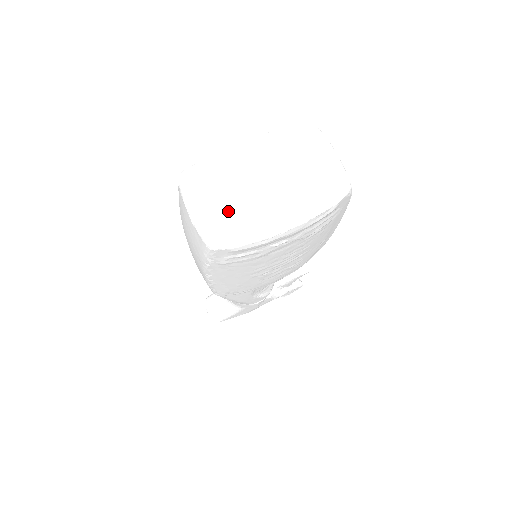
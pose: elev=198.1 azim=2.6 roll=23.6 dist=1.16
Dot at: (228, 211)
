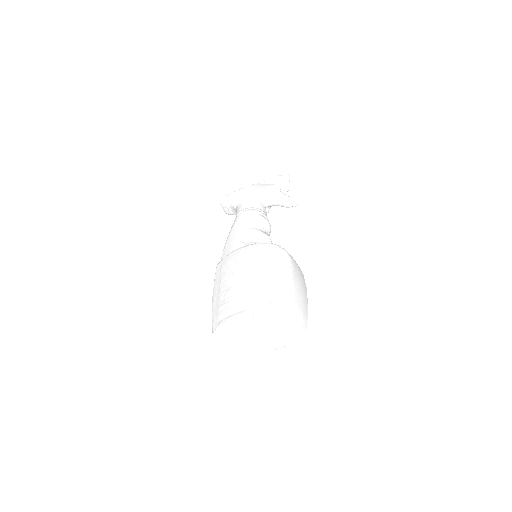
Dot at: (241, 346)
